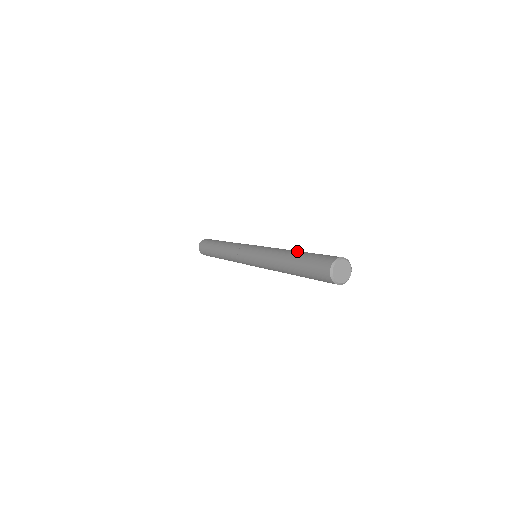
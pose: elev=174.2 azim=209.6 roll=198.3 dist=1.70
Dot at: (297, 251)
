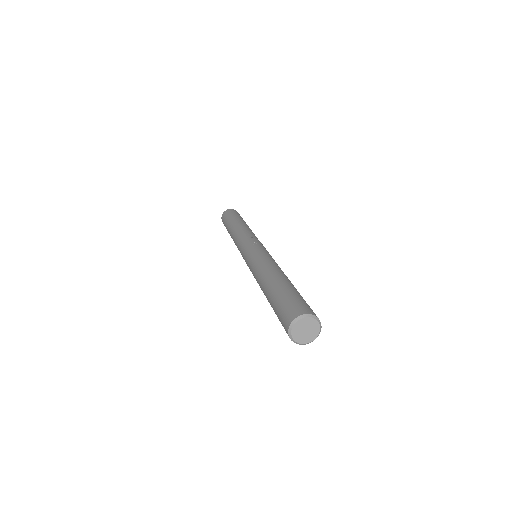
Dot at: (273, 279)
